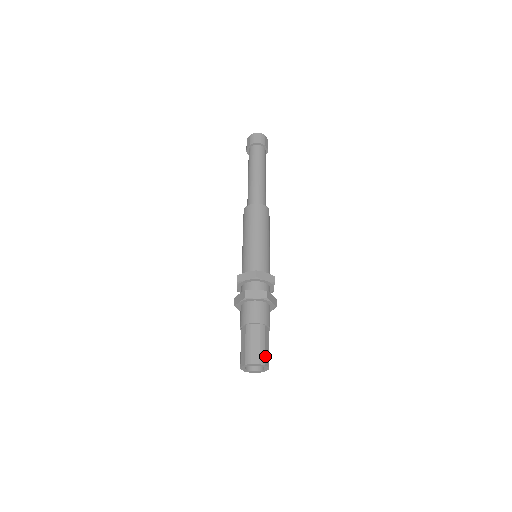
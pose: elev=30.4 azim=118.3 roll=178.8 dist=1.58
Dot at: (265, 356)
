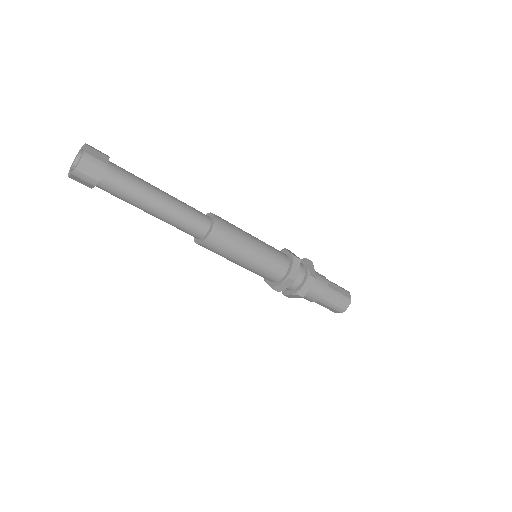
Dot at: (340, 307)
